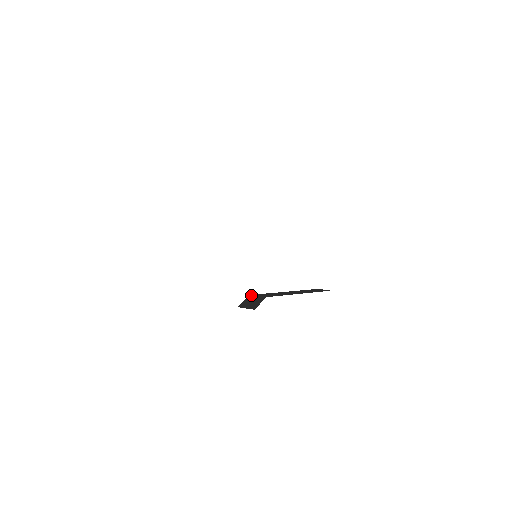
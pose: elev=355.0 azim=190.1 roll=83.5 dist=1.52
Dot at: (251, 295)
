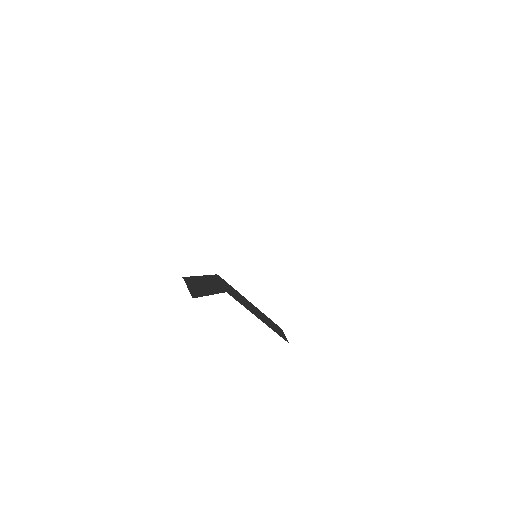
Dot at: (218, 276)
